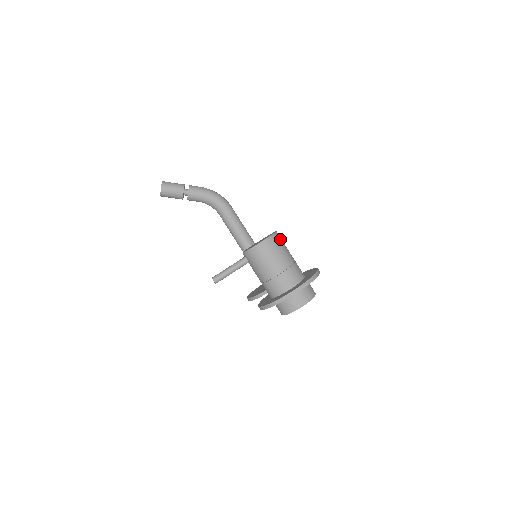
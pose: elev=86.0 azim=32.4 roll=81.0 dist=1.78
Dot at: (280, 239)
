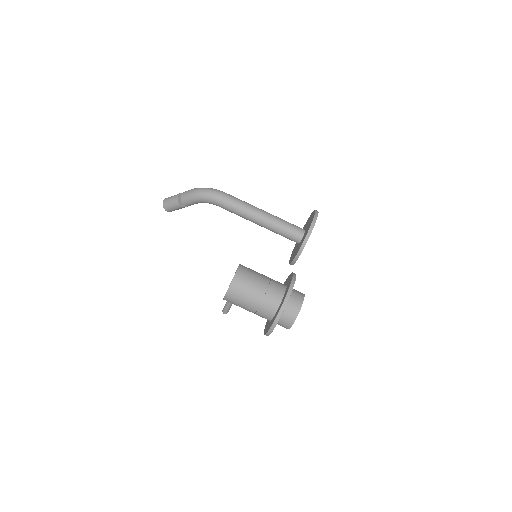
Dot at: (240, 283)
